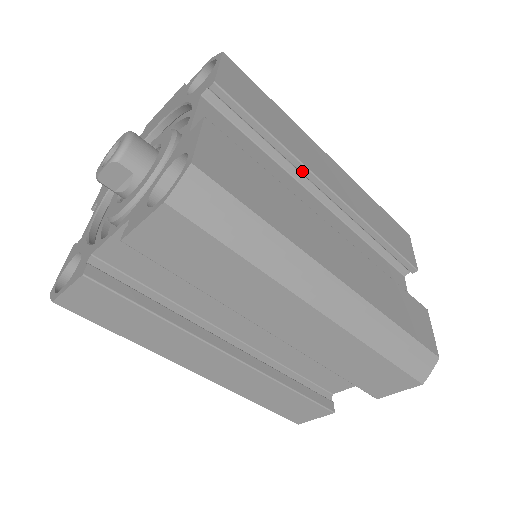
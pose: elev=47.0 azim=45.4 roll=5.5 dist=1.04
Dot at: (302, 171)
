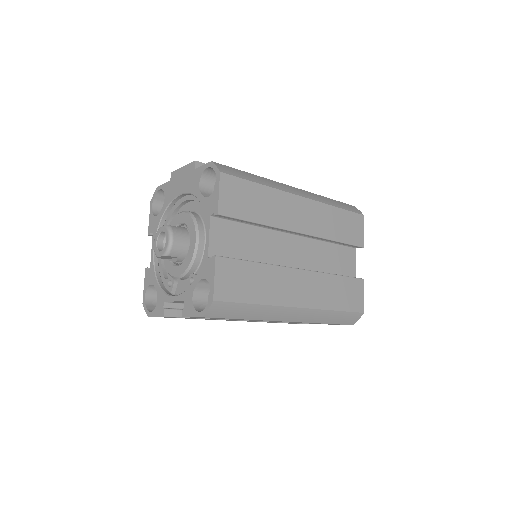
Dot at: occluded
